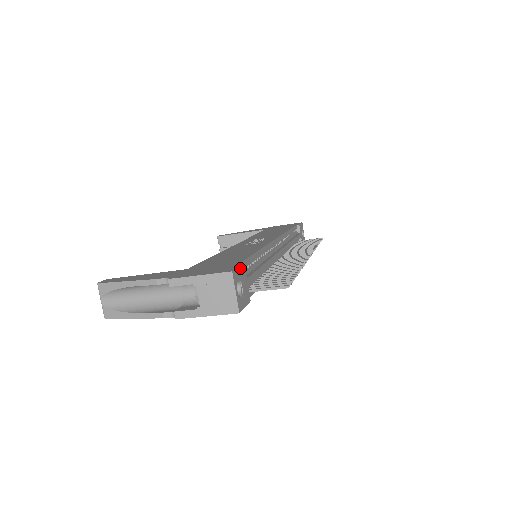
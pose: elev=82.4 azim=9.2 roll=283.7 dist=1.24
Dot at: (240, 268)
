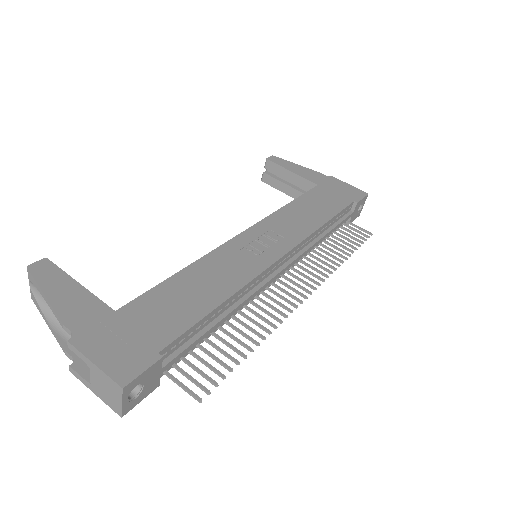
Dot at: (148, 369)
